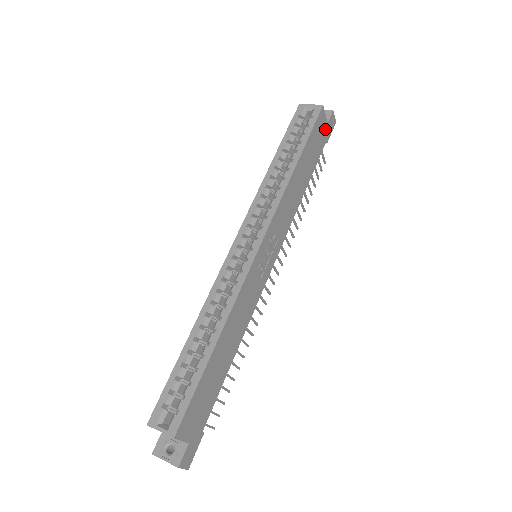
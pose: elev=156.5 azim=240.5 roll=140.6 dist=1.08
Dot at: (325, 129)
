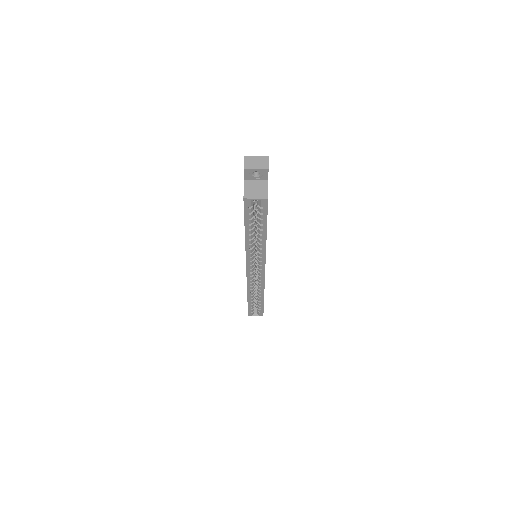
Dot at: occluded
